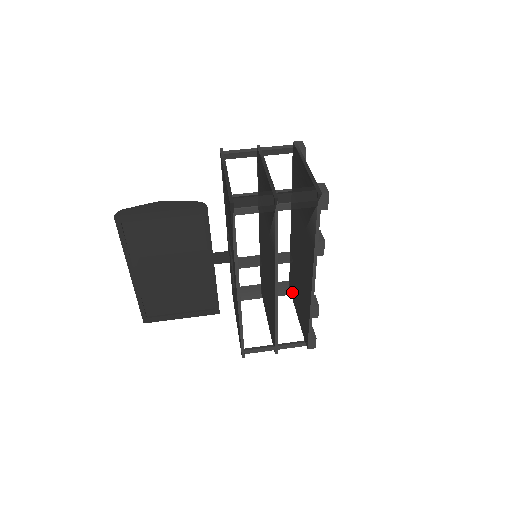
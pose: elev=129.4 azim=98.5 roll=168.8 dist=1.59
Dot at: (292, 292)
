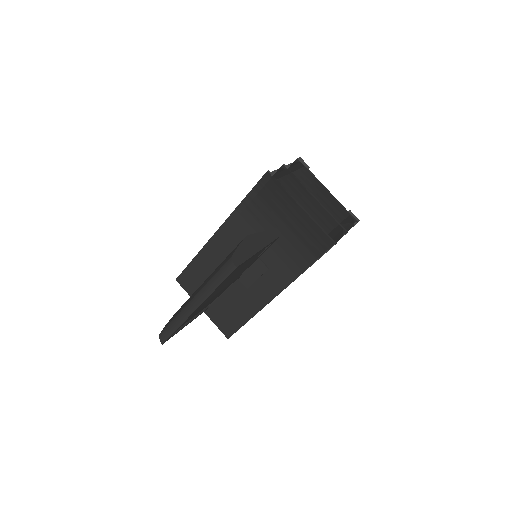
Dot at: occluded
